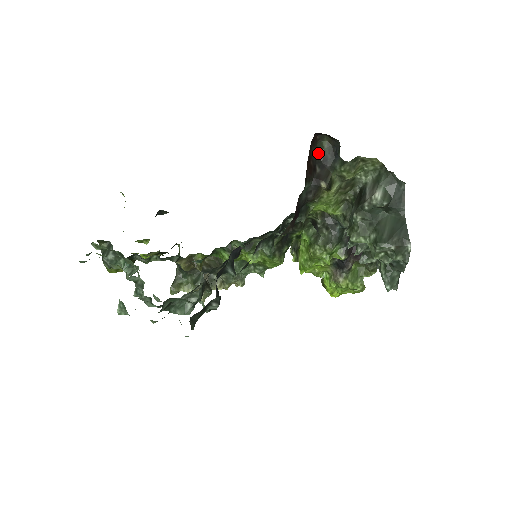
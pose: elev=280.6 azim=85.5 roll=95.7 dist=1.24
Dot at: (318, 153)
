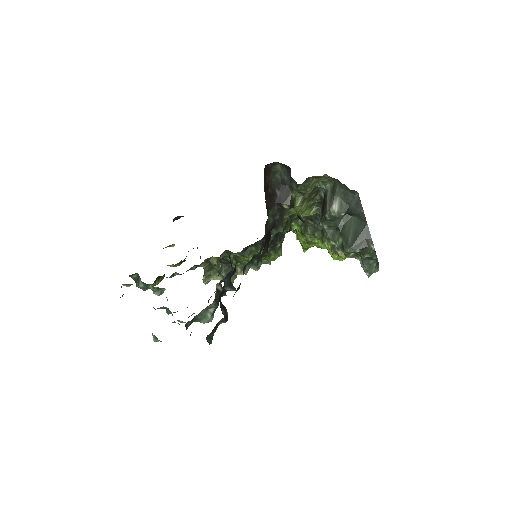
Dot at: (275, 177)
